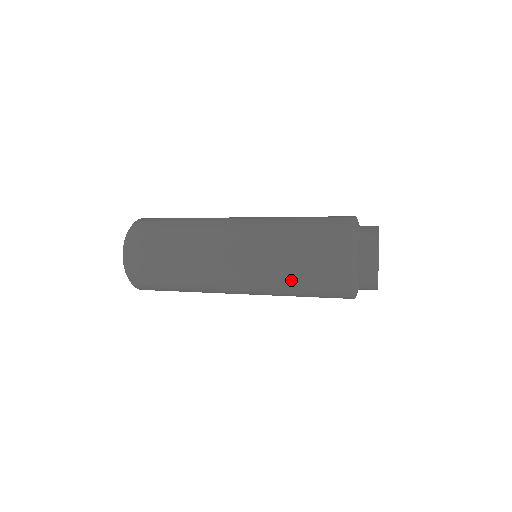
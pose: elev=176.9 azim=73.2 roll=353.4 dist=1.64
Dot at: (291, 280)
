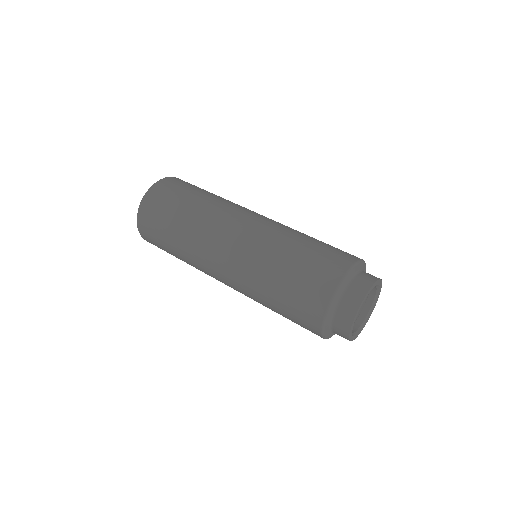
Dot at: (271, 285)
